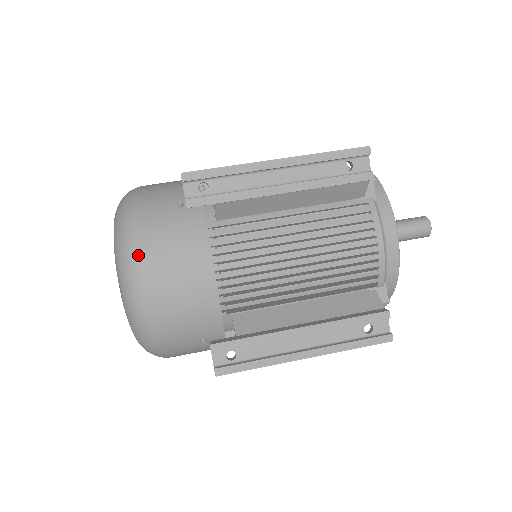
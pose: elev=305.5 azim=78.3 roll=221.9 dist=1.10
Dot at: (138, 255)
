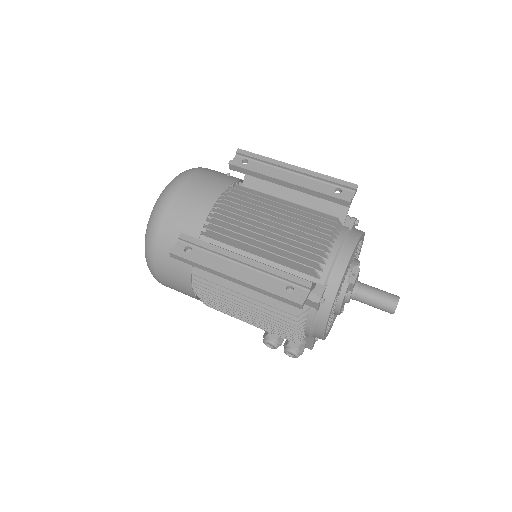
Dot at: (185, 175)
